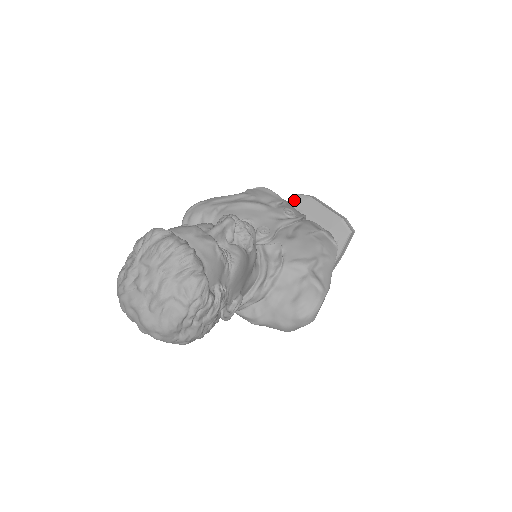
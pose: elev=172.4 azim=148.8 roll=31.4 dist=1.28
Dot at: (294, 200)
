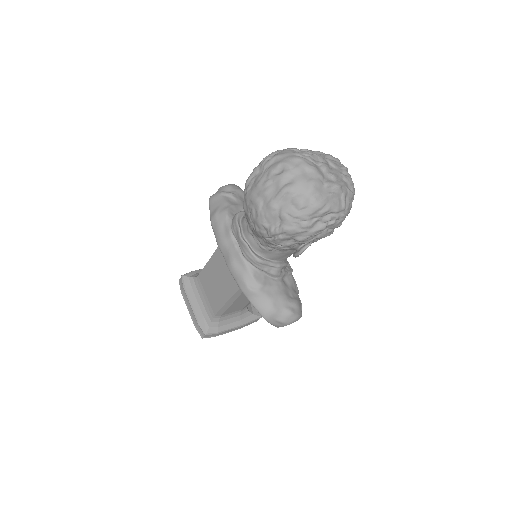
Dot at: occluded
